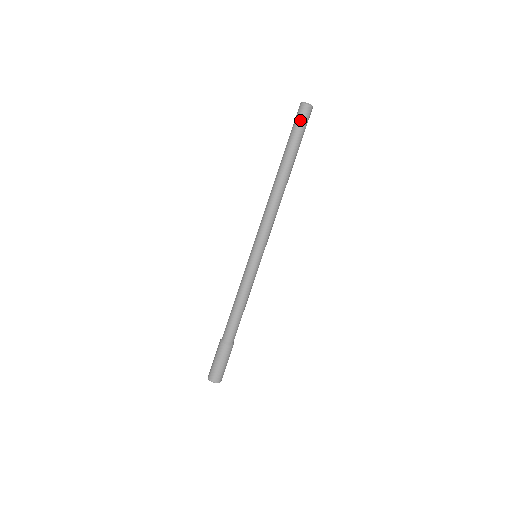
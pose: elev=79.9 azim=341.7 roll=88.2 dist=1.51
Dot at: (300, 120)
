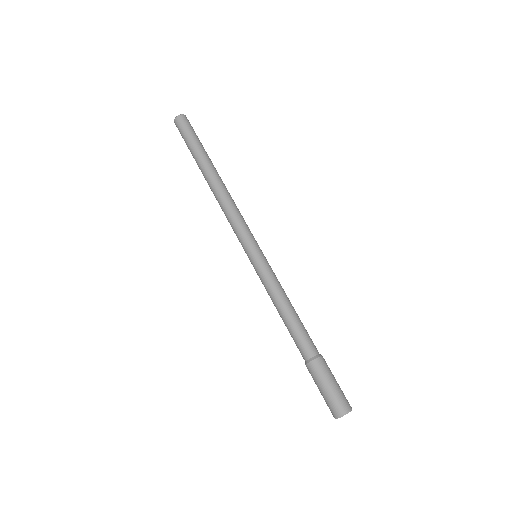
Dot at: (181, 132)
